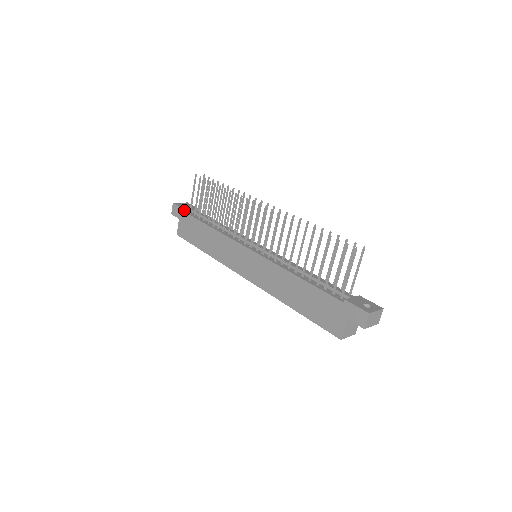
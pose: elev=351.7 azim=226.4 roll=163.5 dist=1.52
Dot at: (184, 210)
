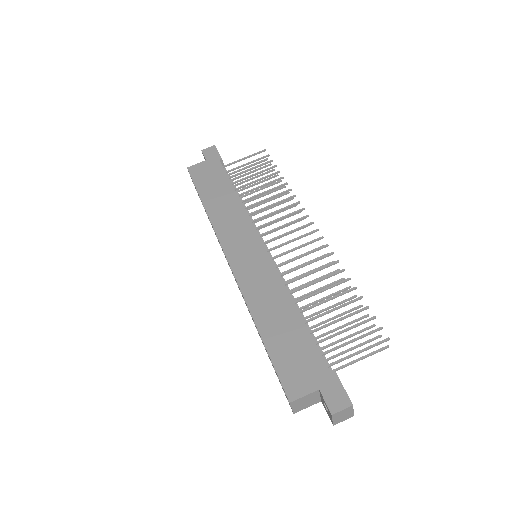
Dot at: (221, 159)
